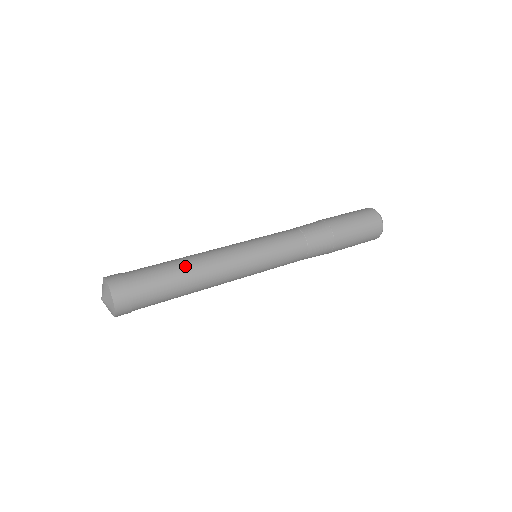
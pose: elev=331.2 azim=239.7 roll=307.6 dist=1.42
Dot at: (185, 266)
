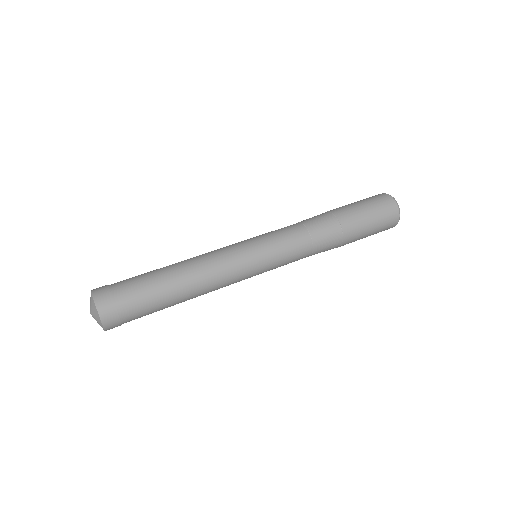
Dot at: (182, 294)
